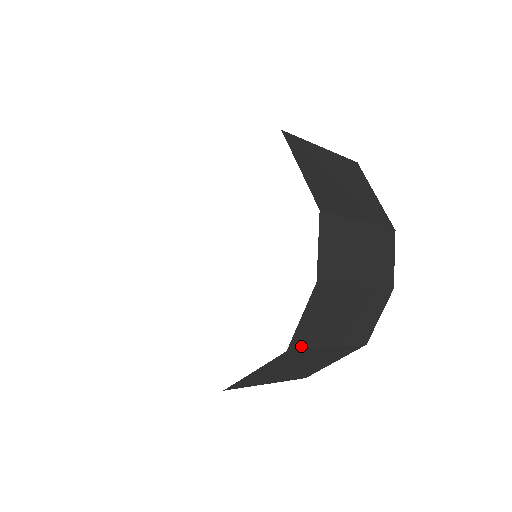
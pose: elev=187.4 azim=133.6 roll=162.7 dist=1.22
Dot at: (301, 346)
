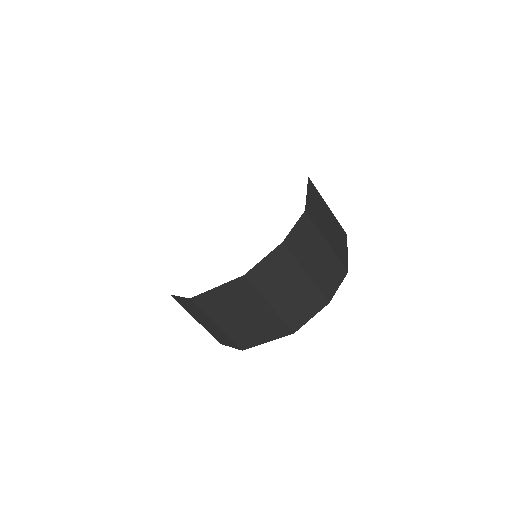
Dot at: (313, 185)
